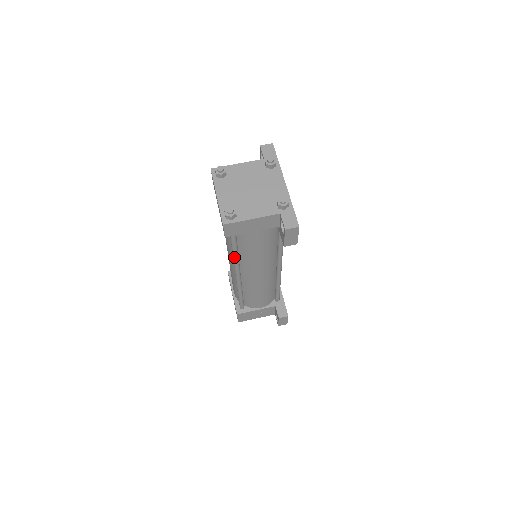
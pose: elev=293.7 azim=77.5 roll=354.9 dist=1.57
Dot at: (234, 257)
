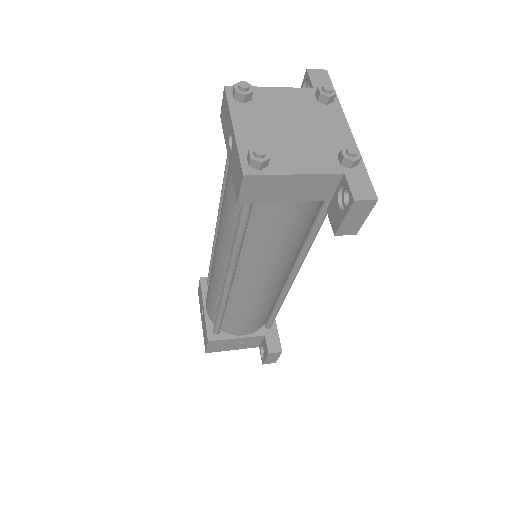
Dot at: (235, 247)
